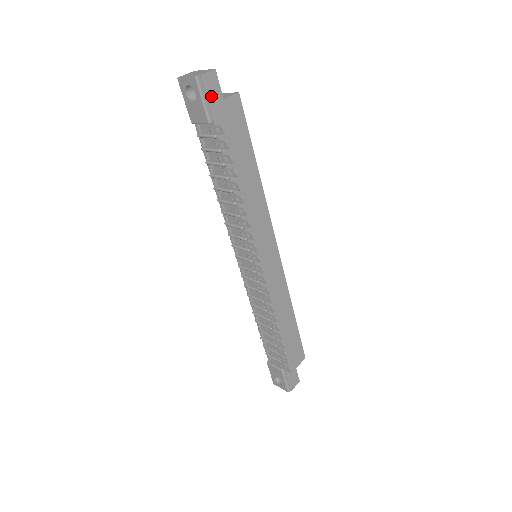
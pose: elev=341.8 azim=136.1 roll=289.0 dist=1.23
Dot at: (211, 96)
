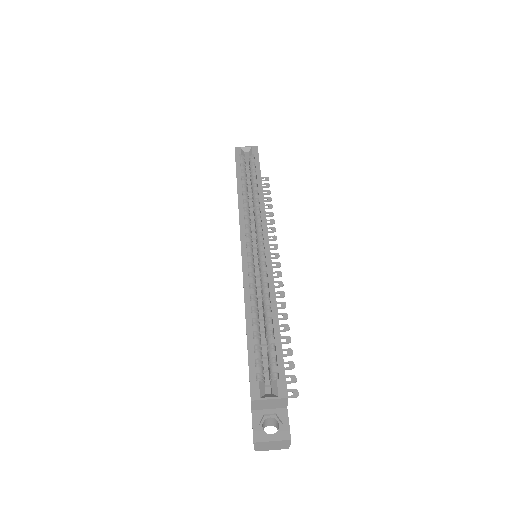
Dot at: occluded
